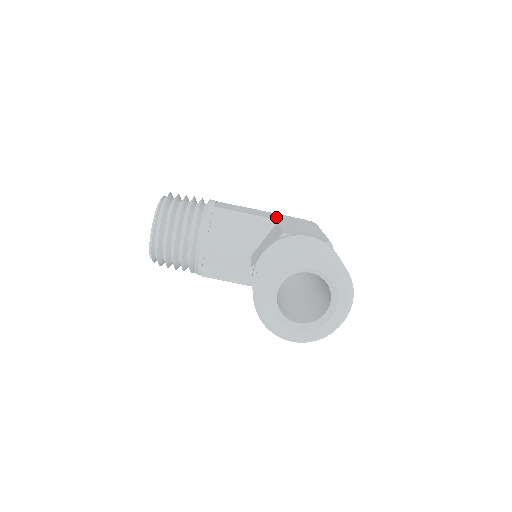
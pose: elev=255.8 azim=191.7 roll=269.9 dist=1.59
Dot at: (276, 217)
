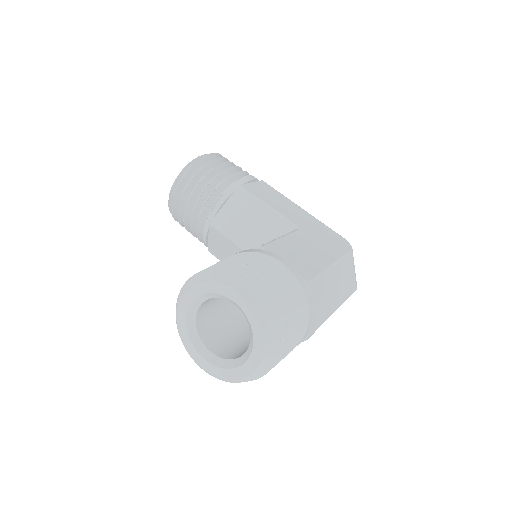
Dot at: (303, 223)
